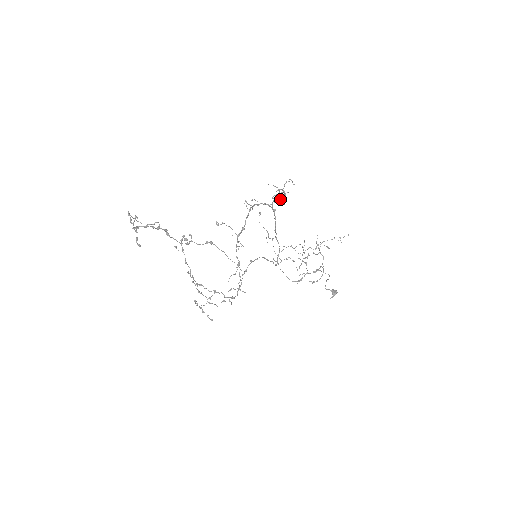
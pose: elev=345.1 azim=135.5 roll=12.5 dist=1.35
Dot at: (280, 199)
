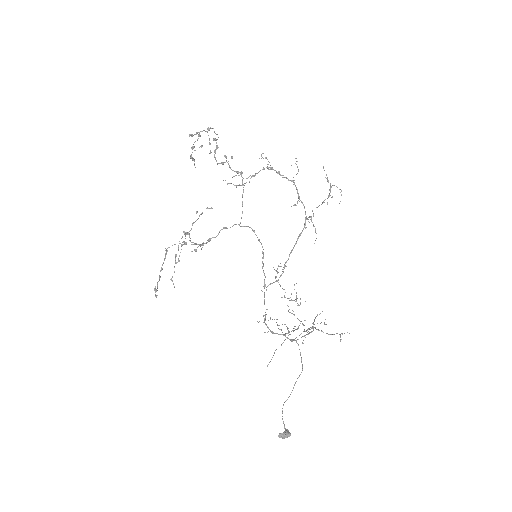
Dot at: occluded
